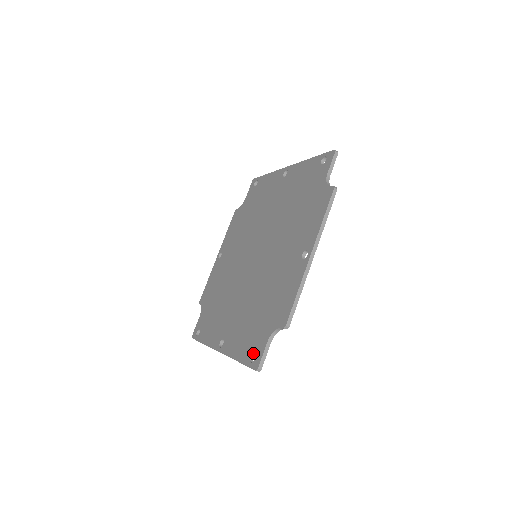
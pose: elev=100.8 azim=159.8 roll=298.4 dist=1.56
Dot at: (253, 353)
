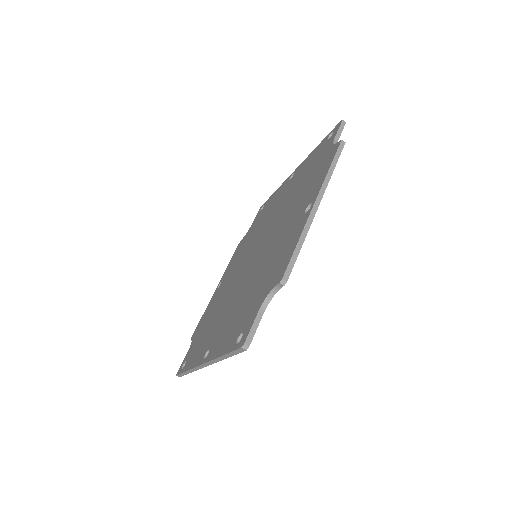
Dot at: (241, 334)
